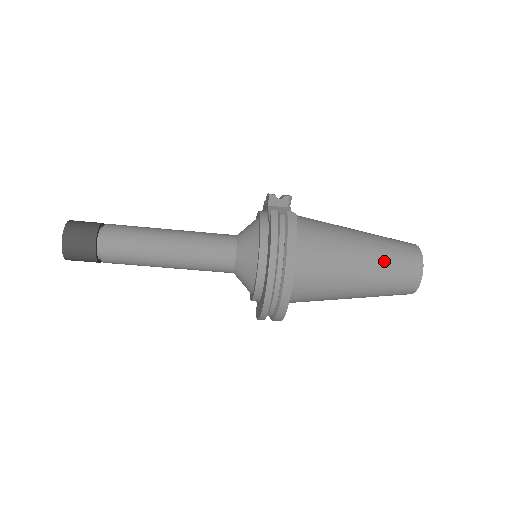
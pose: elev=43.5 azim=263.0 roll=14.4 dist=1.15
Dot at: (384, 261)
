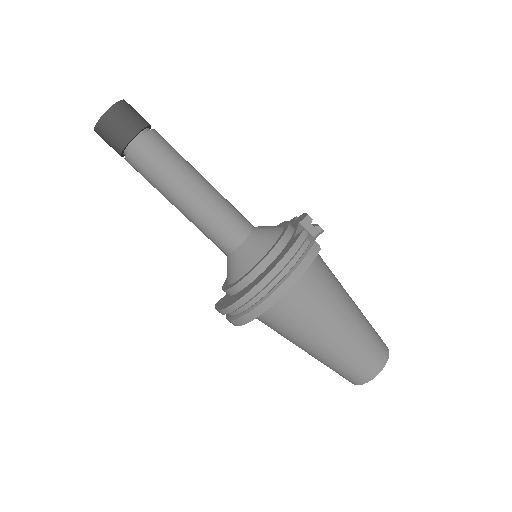
Dot at: (357, 342)
